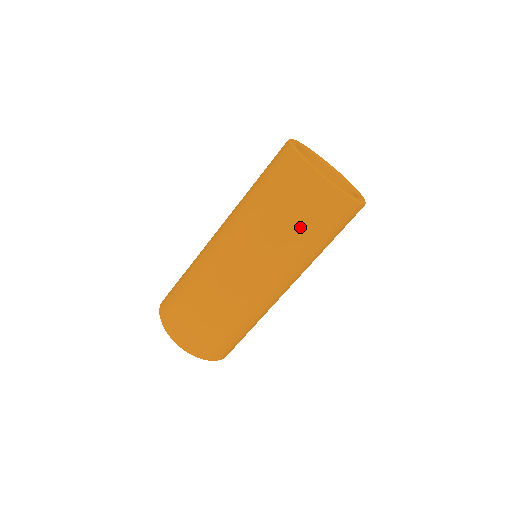
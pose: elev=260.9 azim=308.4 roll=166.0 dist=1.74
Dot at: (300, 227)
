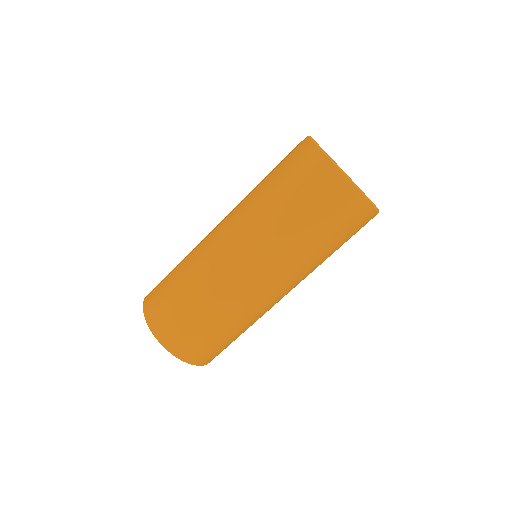
Dot at: (293, 205)
